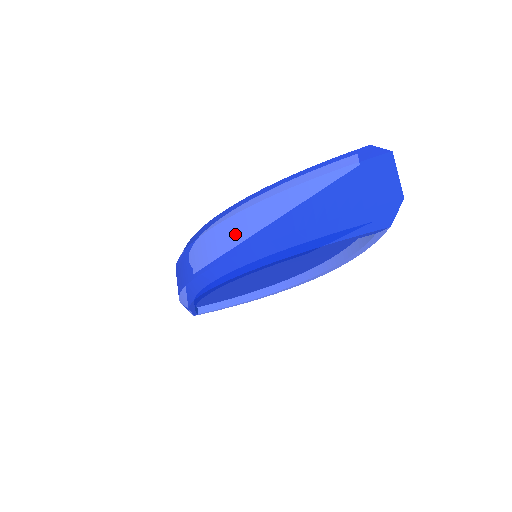
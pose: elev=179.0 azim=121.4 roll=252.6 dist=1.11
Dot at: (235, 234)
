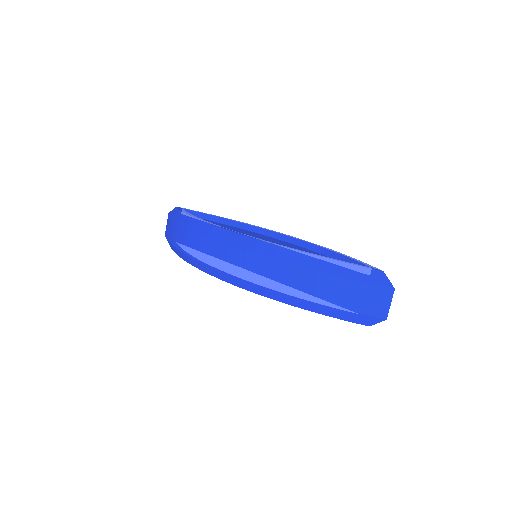
Dot at: (265, 271)
